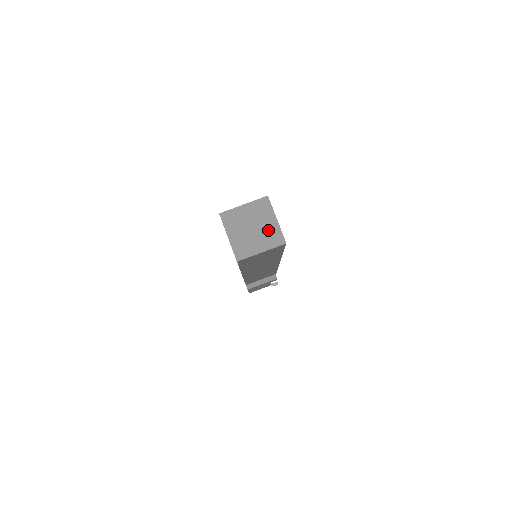
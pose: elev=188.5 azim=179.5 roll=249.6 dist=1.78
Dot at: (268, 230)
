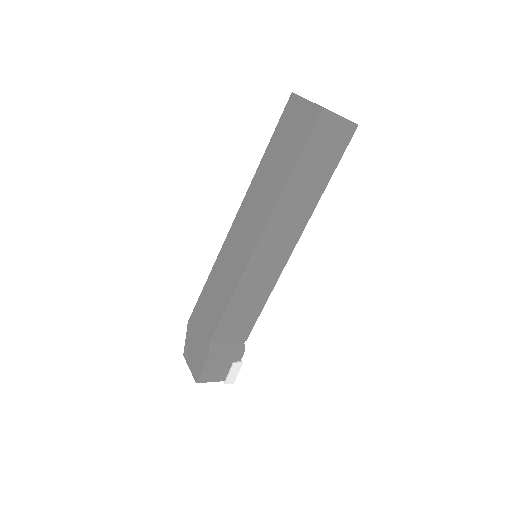
Dot at: occluded
